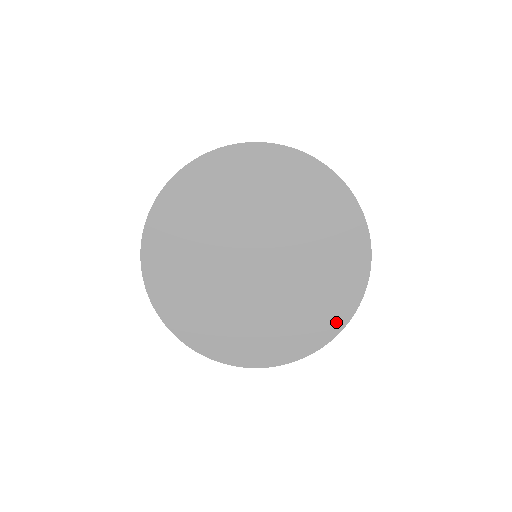
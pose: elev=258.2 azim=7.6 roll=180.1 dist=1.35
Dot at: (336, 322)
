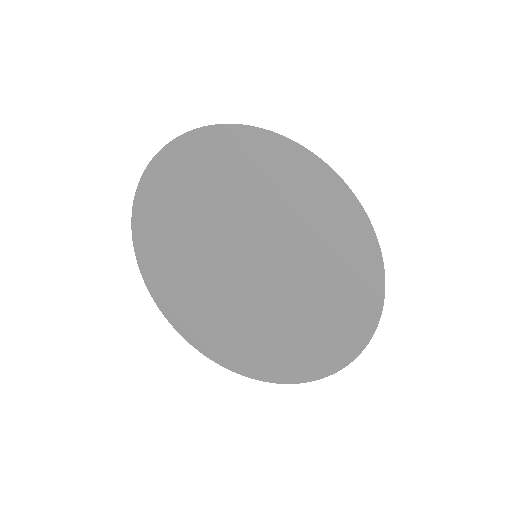
Dot at: (365, 317)
